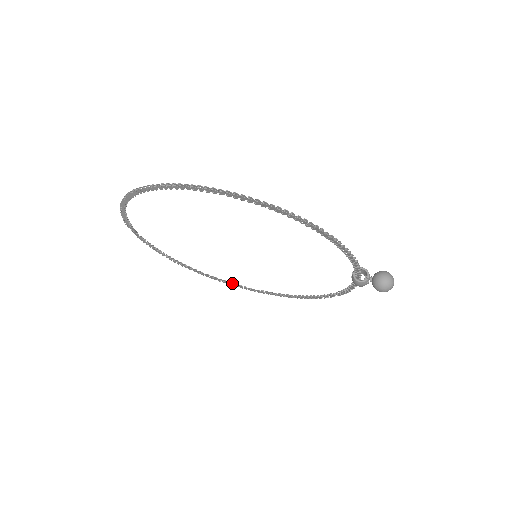
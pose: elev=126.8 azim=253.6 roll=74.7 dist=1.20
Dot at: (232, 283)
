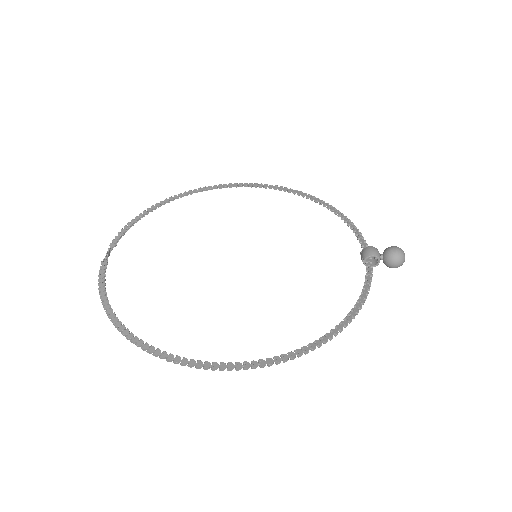
Dot at: (214, 187)
